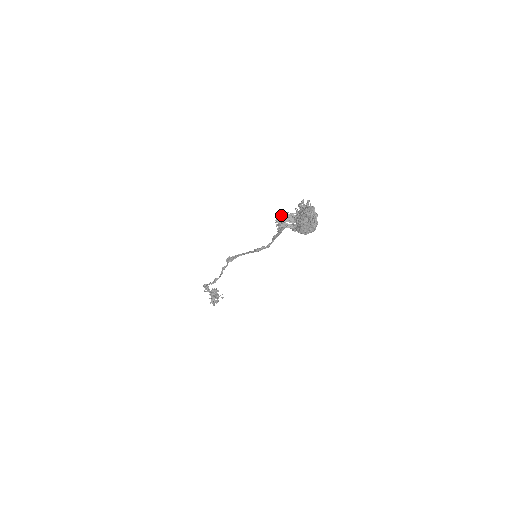
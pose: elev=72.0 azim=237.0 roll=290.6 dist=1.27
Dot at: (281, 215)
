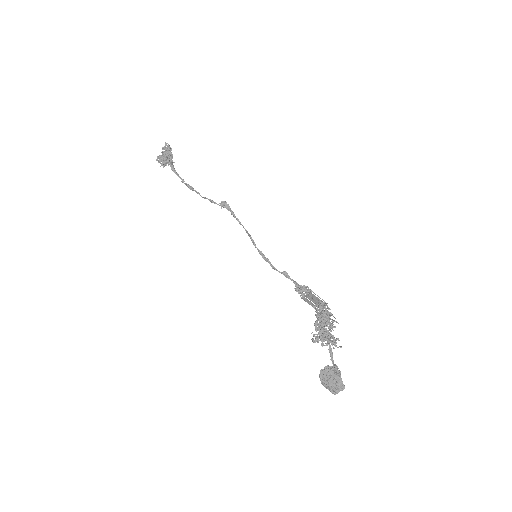
Dot at: (311, 295)
